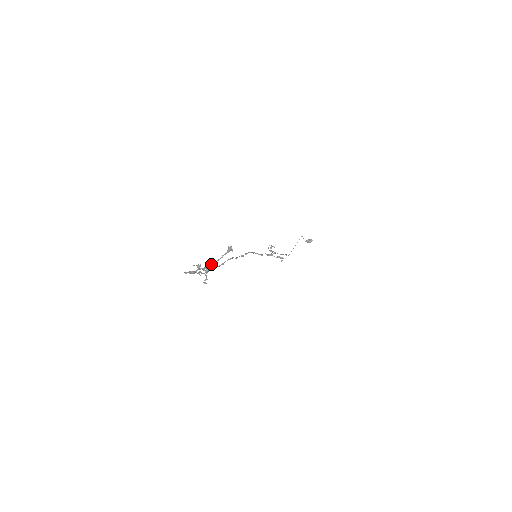
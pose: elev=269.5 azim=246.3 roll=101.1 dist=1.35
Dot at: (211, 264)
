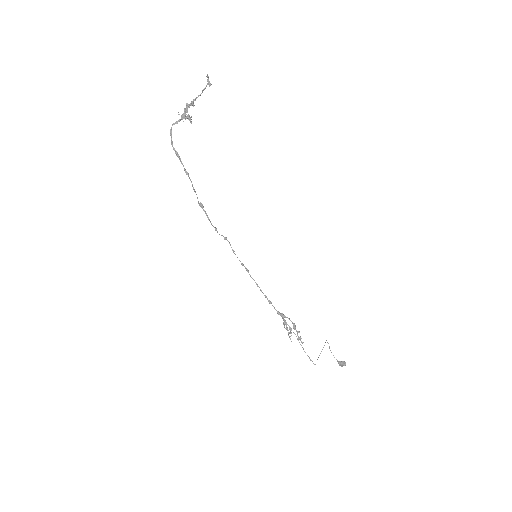
Dot at: (193, 100)
